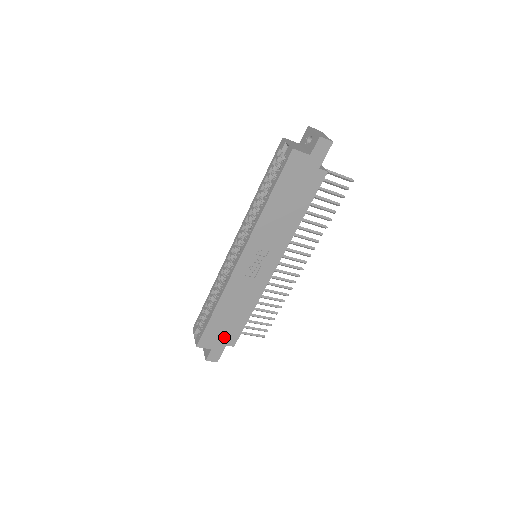
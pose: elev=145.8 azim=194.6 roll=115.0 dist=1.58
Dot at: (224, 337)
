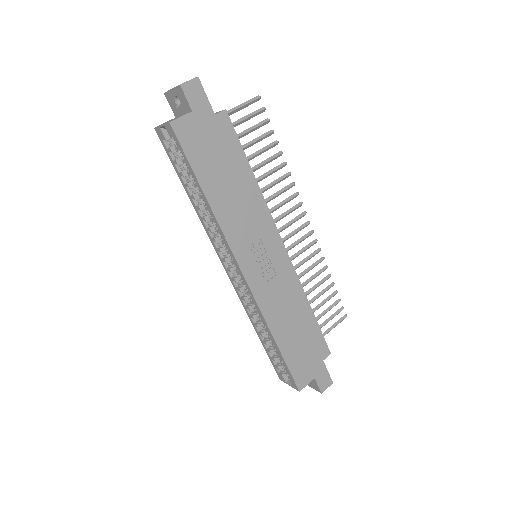
Dot at: (313, 356)
